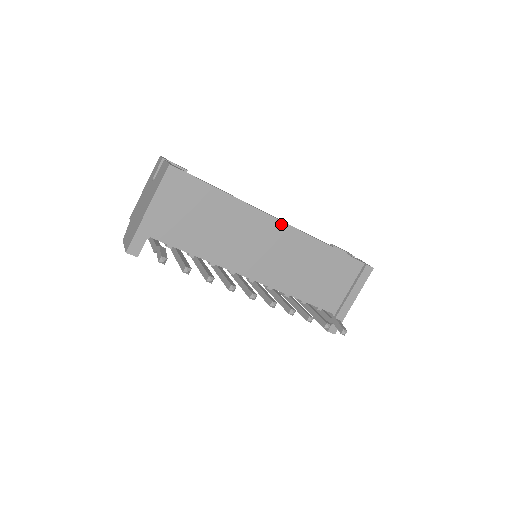
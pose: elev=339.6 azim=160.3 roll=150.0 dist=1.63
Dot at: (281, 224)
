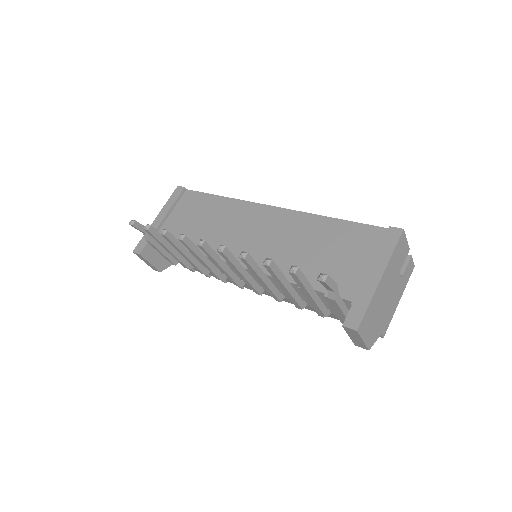
Dot at: (269, 208)
